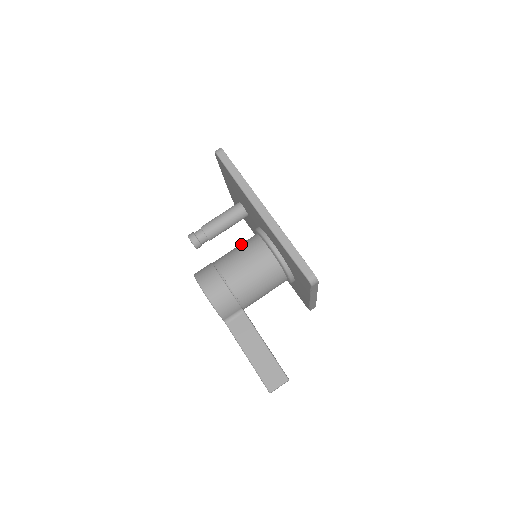
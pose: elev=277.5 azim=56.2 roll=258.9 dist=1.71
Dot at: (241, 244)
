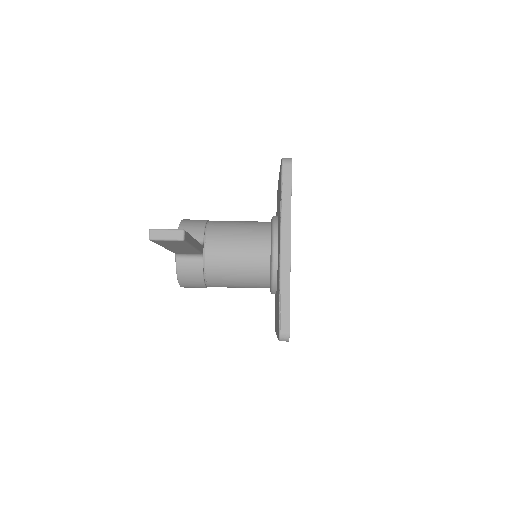
Dot at: occluded
